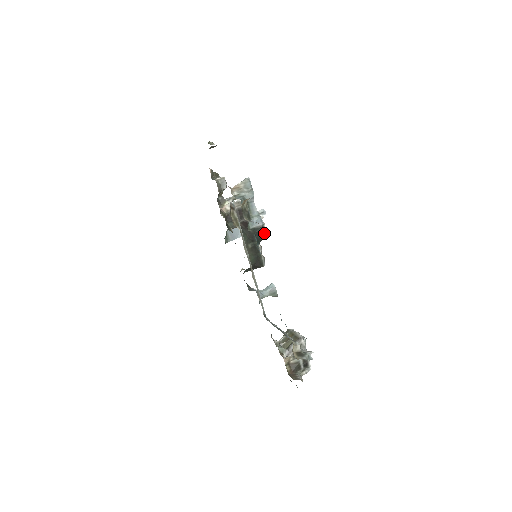
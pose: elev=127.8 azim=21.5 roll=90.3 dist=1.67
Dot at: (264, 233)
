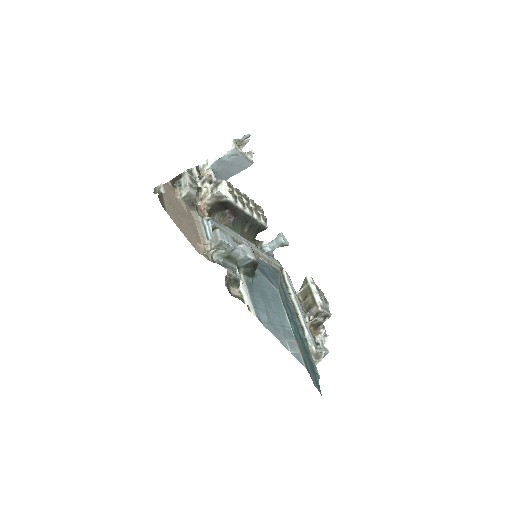
Dot at: (257, 263)
